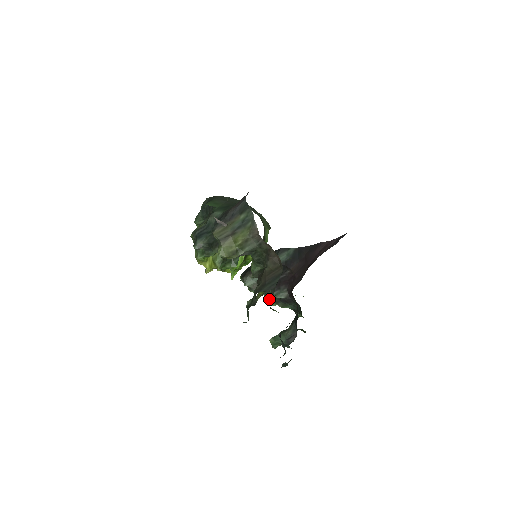
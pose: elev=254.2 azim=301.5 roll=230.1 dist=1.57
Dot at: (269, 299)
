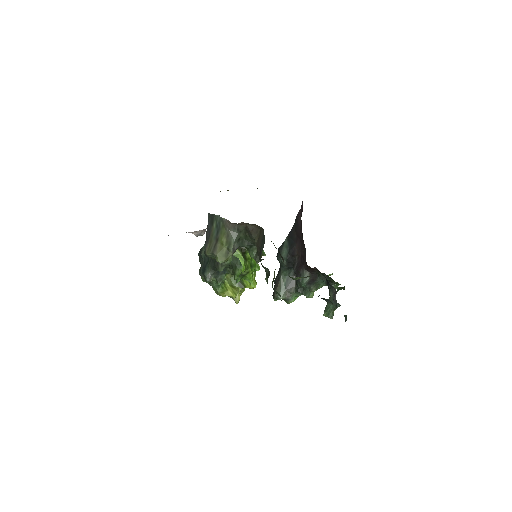
Dot at: (304, 294)
